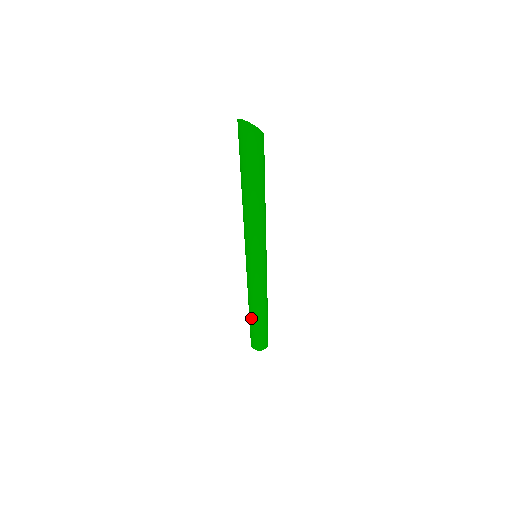
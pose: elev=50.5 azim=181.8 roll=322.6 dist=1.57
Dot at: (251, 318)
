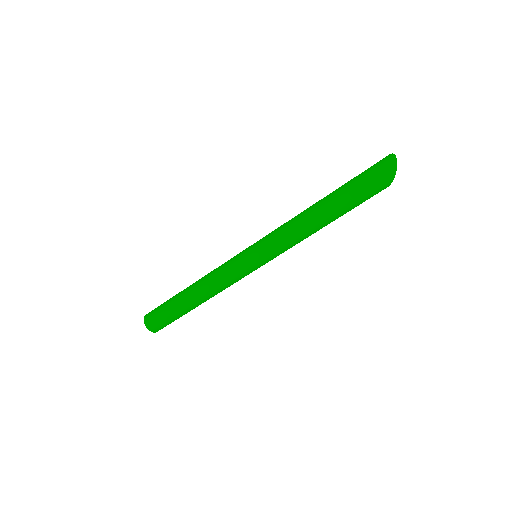
Dot at: (181, 293)
